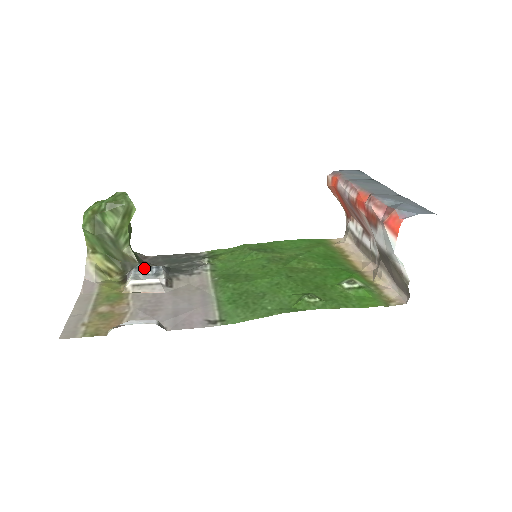
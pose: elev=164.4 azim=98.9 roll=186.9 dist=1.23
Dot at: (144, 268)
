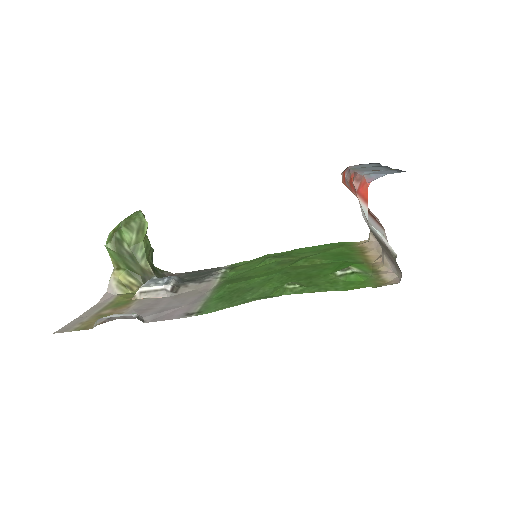
Dot at: (158, 279)
